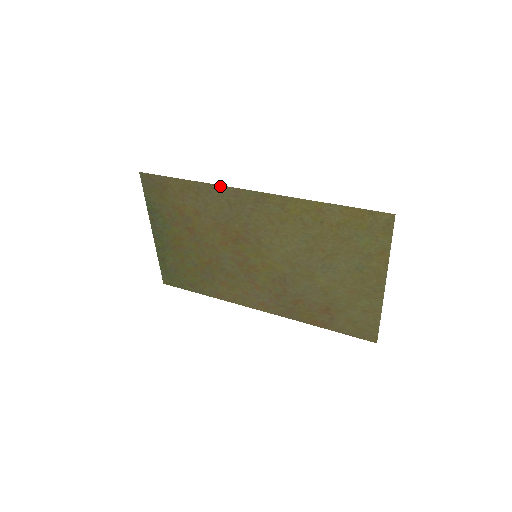
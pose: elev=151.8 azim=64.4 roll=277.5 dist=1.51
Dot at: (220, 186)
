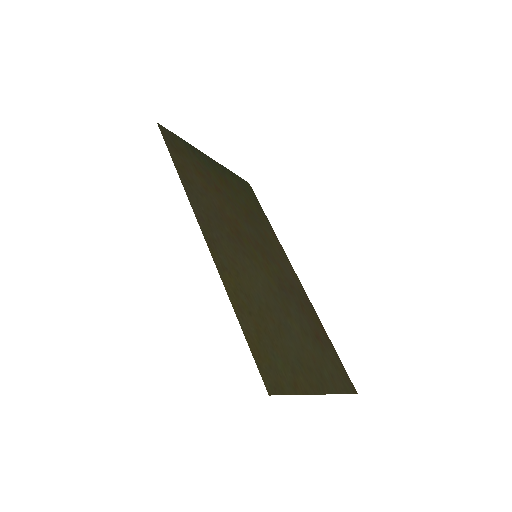
Dot at: (189, 200)
